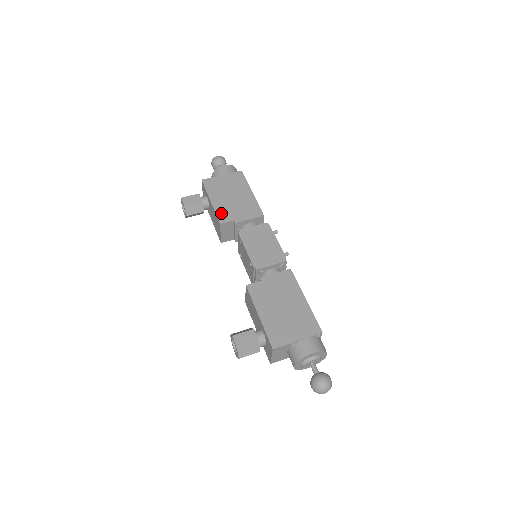
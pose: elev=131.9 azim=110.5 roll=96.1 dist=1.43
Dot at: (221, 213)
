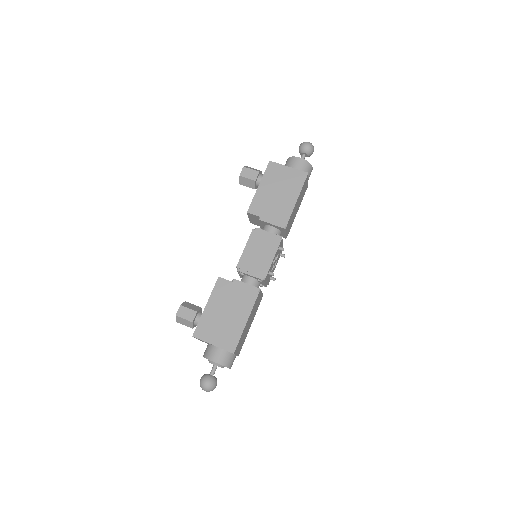
Dot at: (256, 203)
